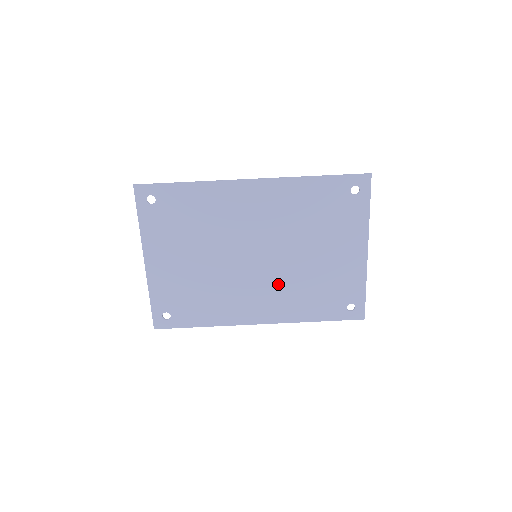
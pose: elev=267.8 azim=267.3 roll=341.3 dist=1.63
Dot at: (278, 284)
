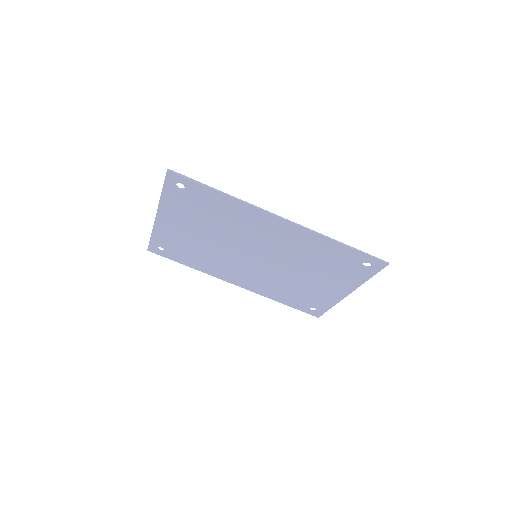
Dot at: (264, 276)
